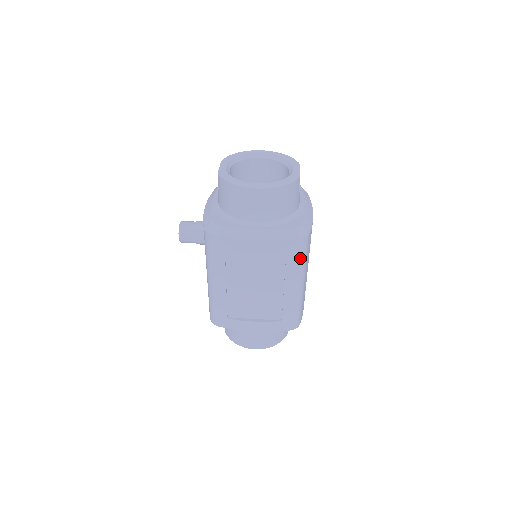
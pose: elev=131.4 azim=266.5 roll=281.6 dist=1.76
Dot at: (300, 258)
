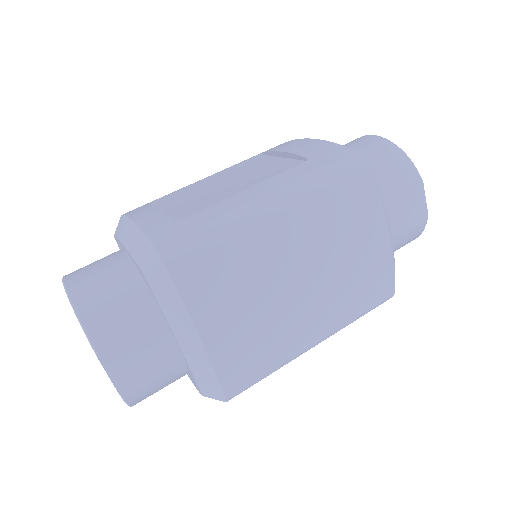
Dot at: (324, 169)
